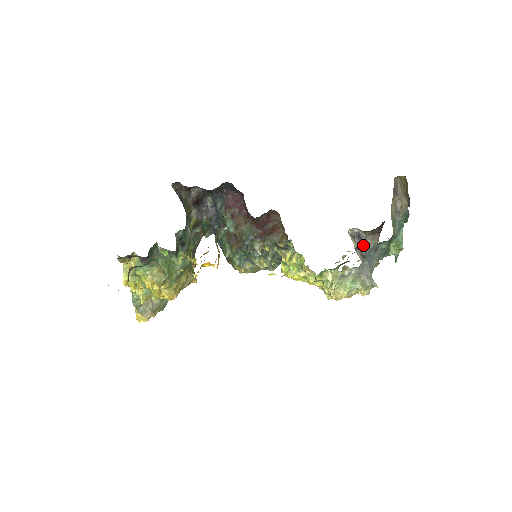
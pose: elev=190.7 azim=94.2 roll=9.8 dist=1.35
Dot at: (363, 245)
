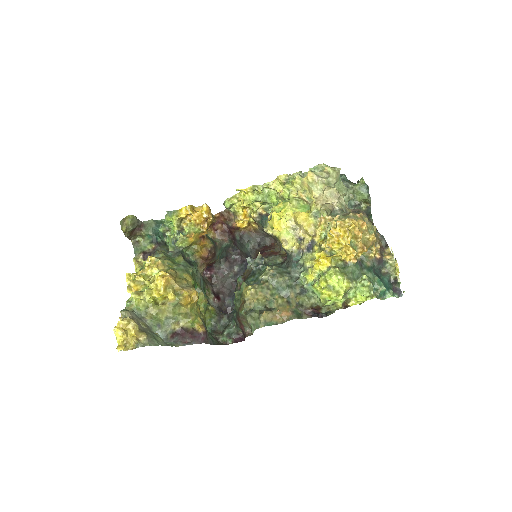
Dot at: occluded
